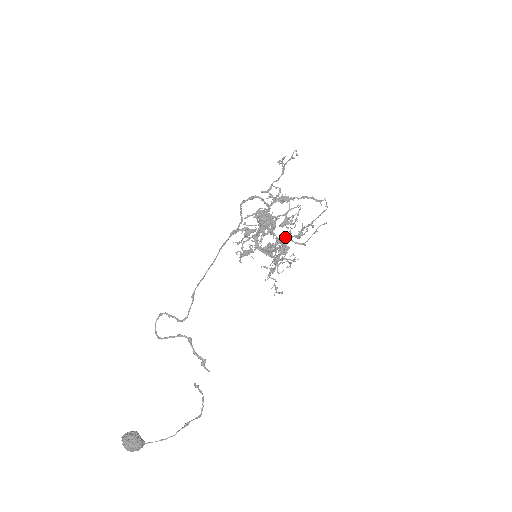
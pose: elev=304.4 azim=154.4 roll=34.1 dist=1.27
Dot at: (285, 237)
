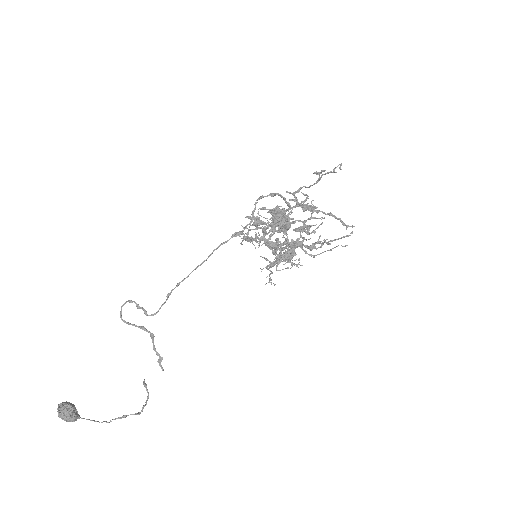
Dot at: (296, 242)
